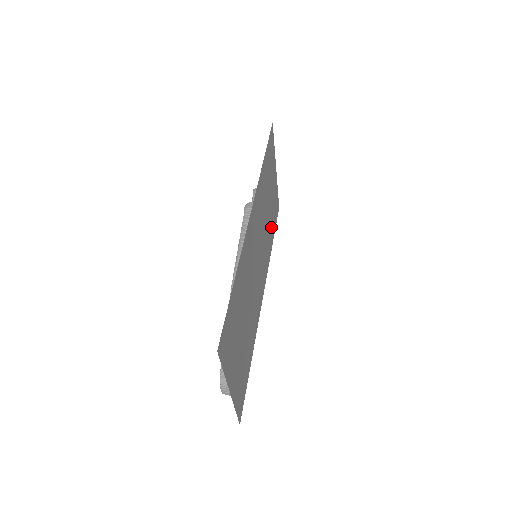
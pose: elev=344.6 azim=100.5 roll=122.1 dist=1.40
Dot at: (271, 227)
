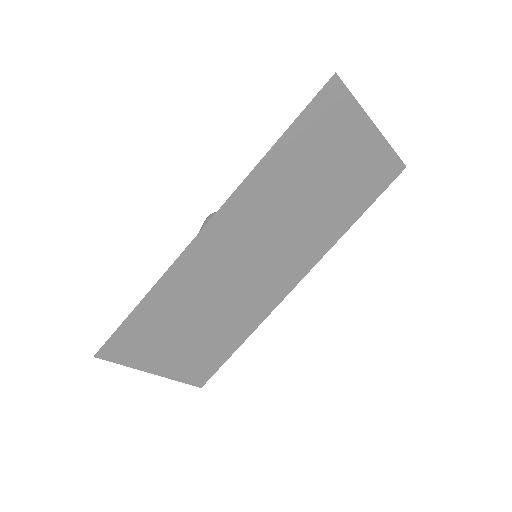
Dot at: (343, 207)
